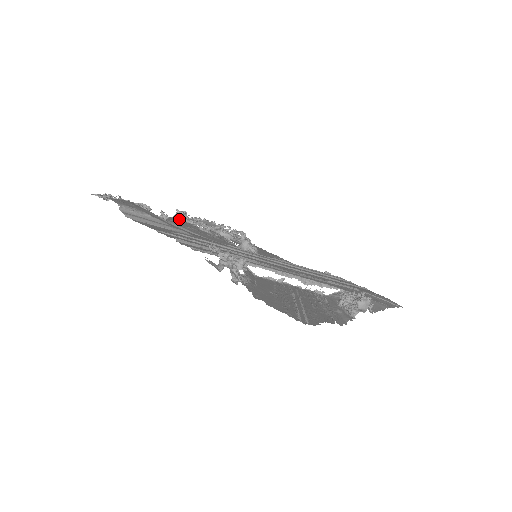
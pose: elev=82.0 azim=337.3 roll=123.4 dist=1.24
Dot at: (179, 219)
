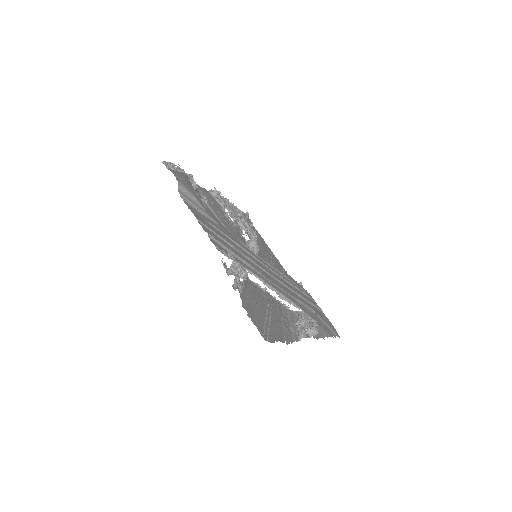
Dot at: (213, 197)
